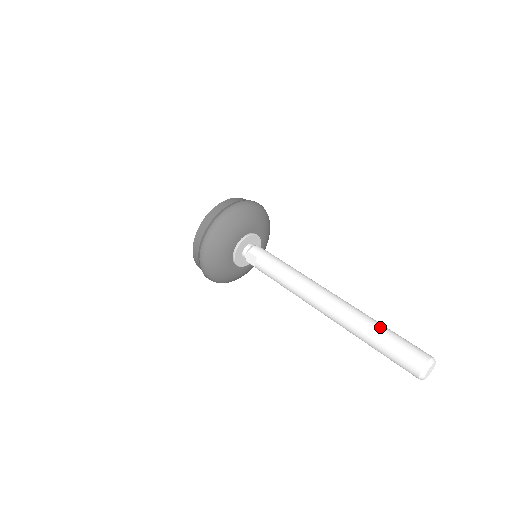
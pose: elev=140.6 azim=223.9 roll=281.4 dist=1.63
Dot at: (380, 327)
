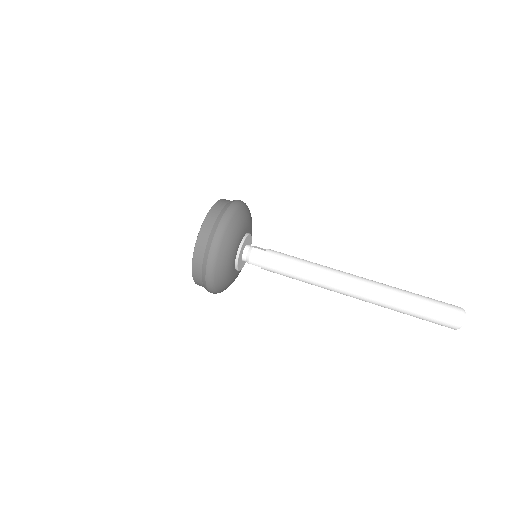
Dot at: (407, 306)
